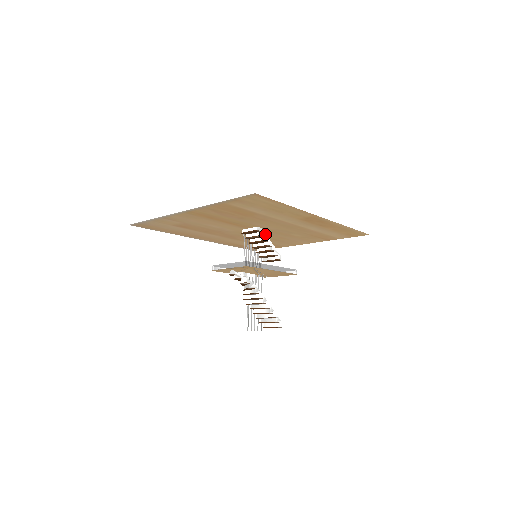
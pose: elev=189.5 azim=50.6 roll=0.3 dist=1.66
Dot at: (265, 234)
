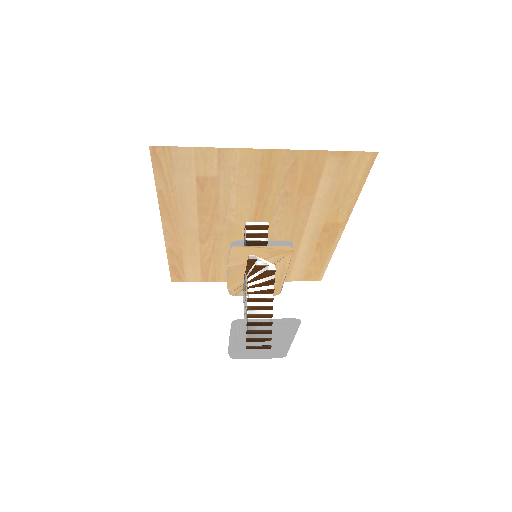
Dot at: (267, 236)
